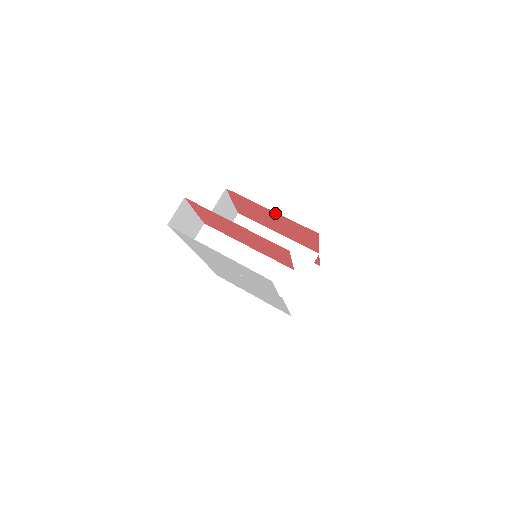
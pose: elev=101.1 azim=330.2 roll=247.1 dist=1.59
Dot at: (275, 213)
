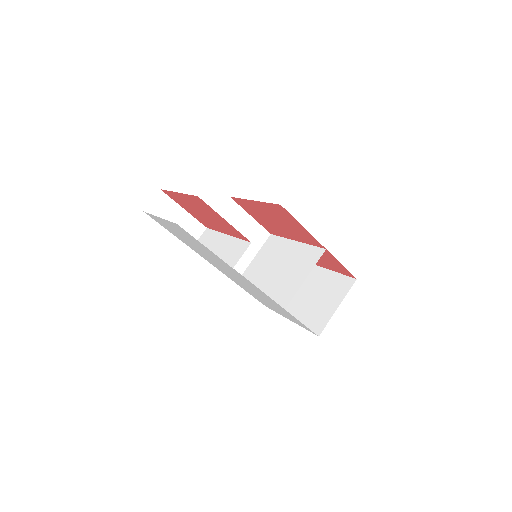
Dot at: (257, 203)
